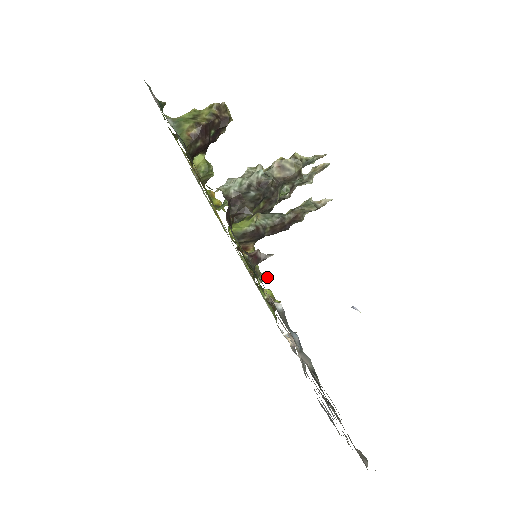
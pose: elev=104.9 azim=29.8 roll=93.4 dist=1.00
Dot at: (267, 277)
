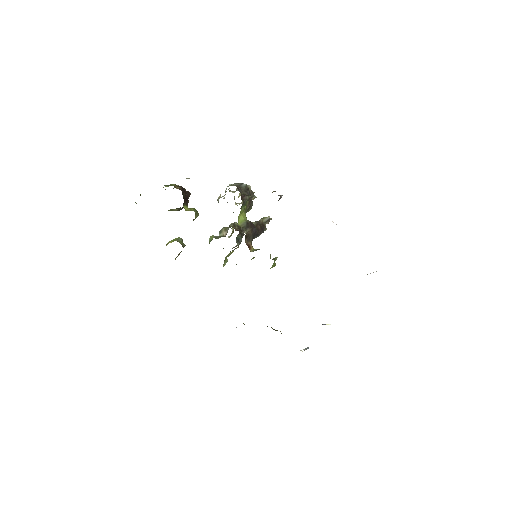
Dot at: (274, 258)
